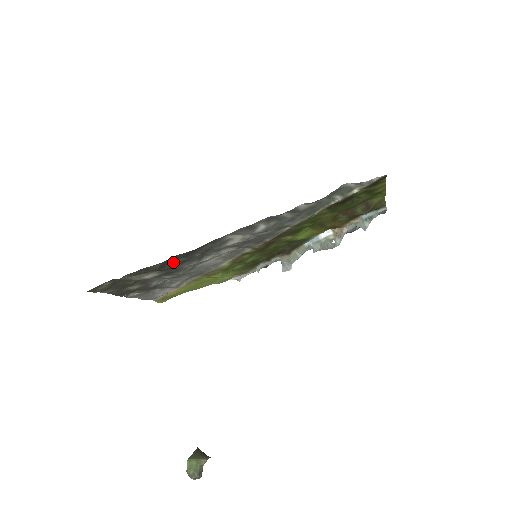
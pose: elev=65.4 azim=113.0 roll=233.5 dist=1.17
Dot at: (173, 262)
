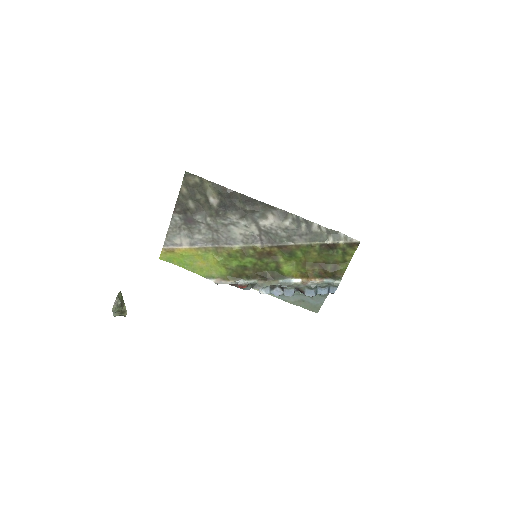
Dot at: (234, 201)
